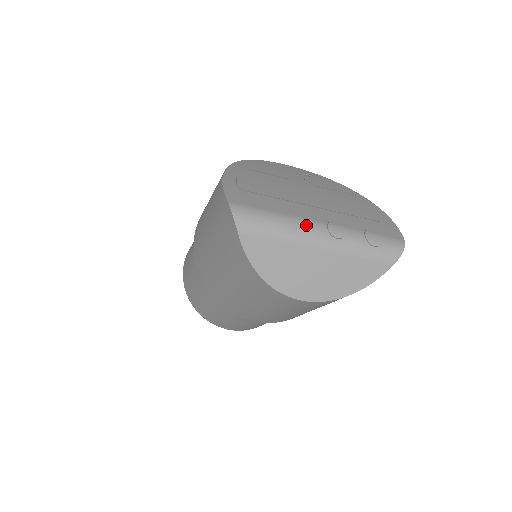
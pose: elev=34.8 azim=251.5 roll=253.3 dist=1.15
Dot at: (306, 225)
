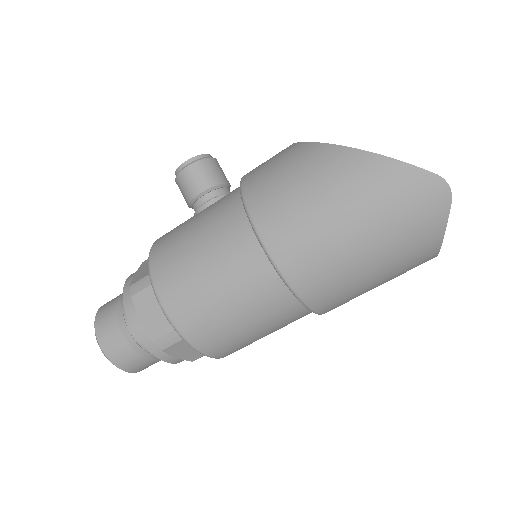
Dot at: occluded
